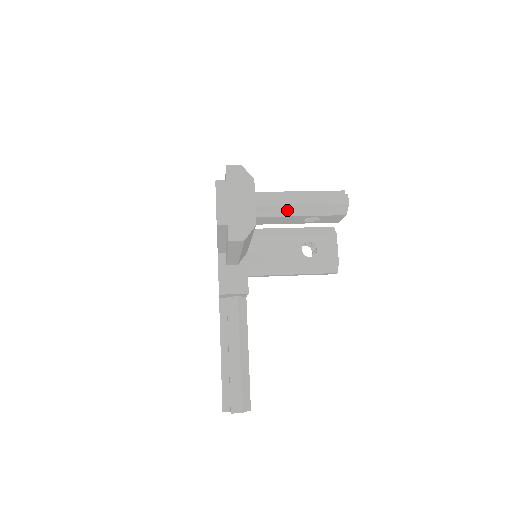
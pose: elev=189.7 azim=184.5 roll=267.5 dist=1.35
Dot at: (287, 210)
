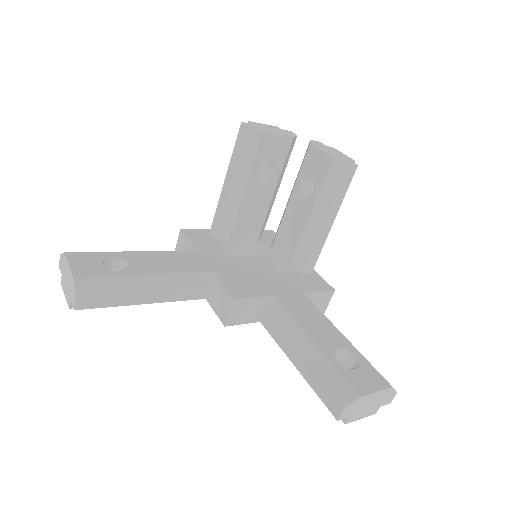
Dot at: (233, 198)
